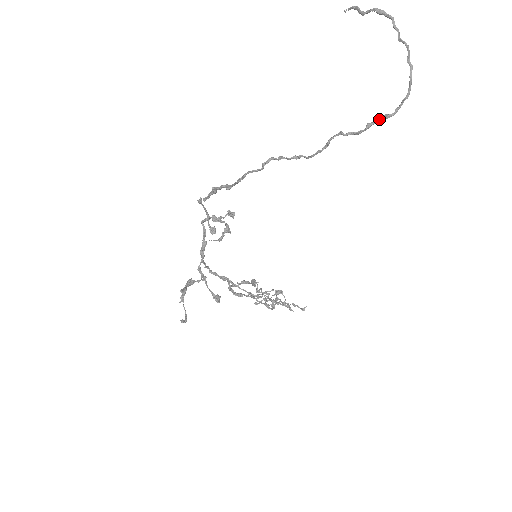
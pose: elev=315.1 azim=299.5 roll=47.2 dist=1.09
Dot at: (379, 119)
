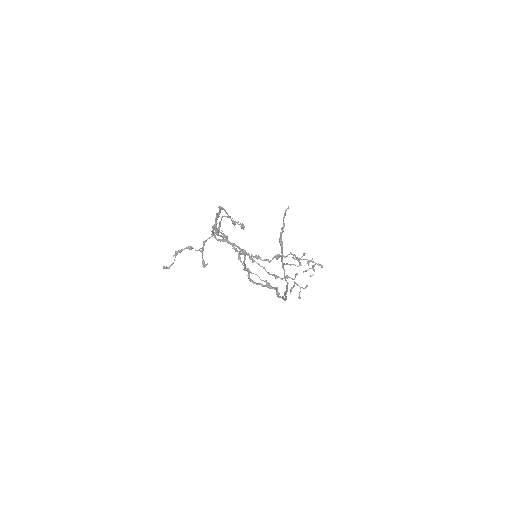
Dot at: (275, 289)
